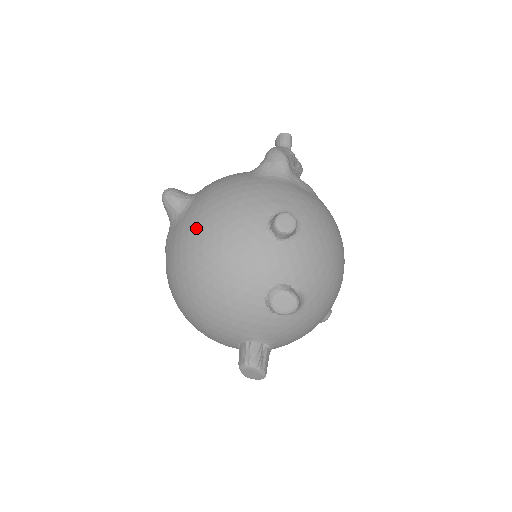
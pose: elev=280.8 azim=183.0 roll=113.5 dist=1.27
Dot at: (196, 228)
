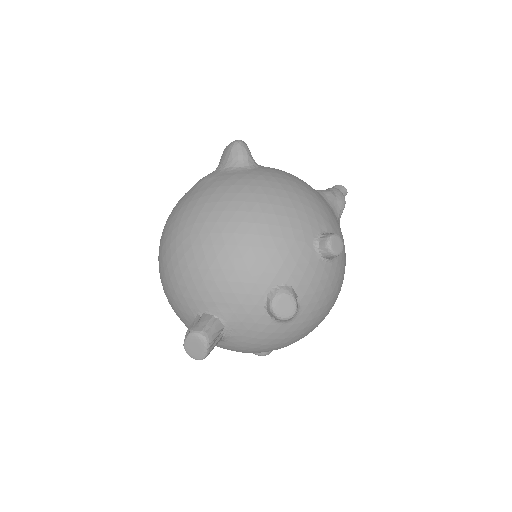
Dot at: (257, 187)
